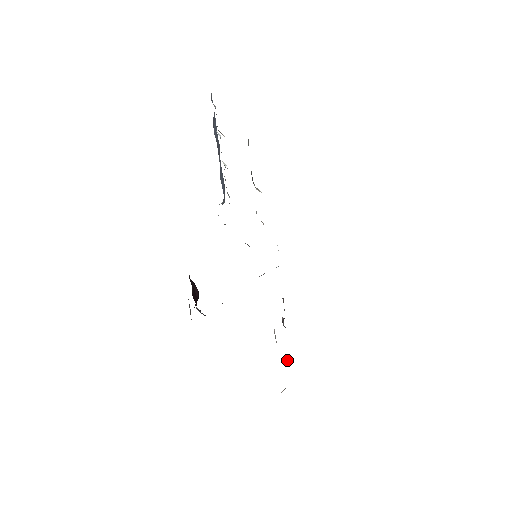
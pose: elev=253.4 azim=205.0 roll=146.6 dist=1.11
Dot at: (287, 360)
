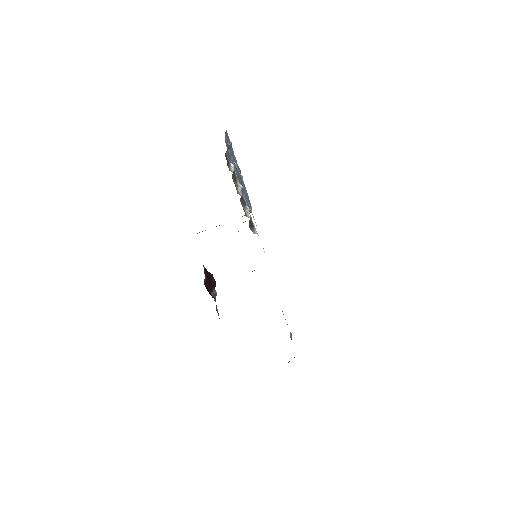
Dot at: (291, 336)
